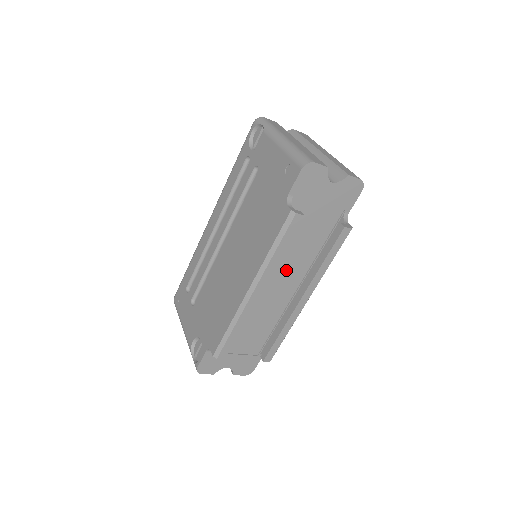
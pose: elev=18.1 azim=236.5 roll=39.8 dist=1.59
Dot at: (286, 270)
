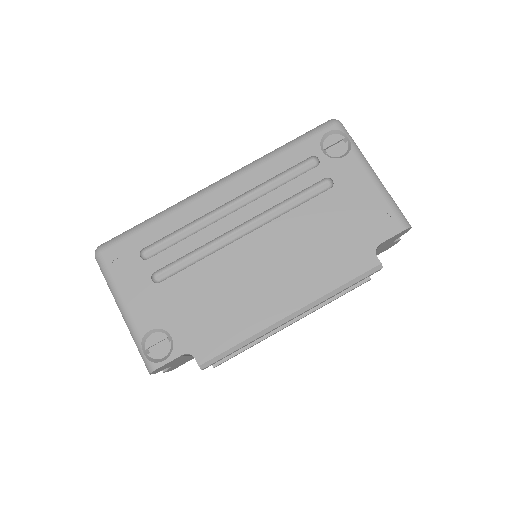
Dot at: occluded
